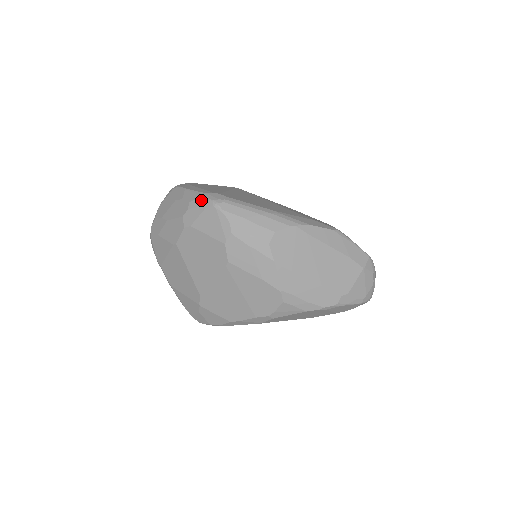
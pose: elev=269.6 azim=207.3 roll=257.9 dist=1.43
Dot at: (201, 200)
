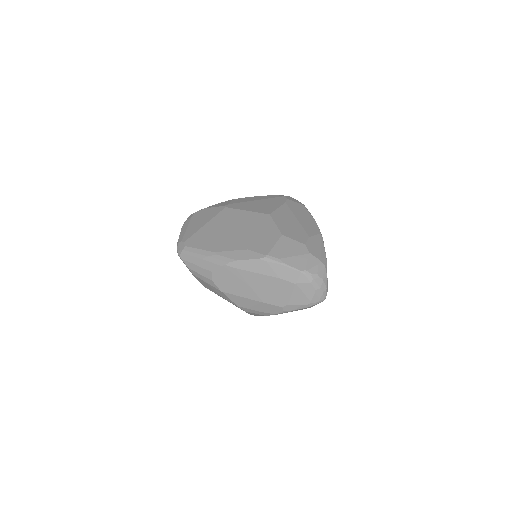
Dot at: occluded
